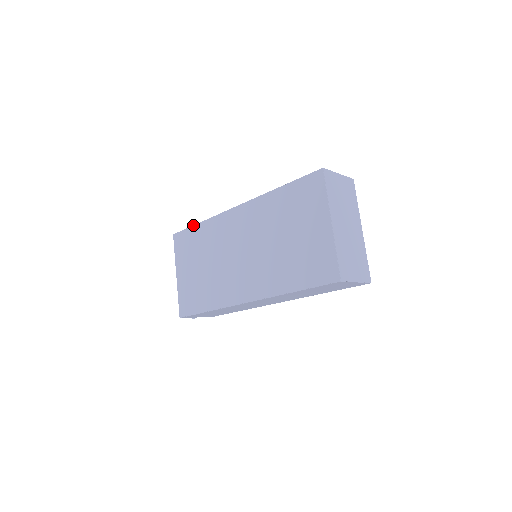
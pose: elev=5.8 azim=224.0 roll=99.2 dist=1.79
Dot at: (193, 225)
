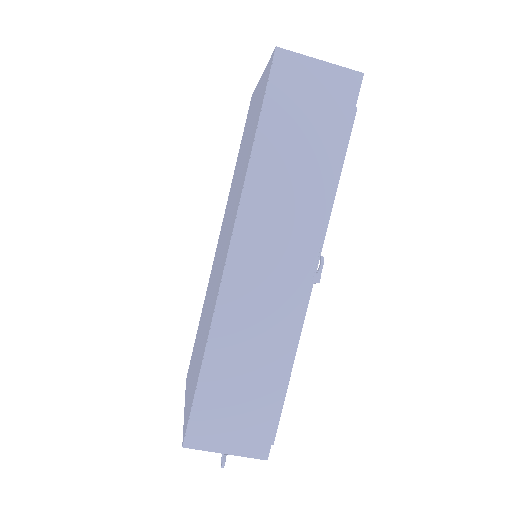
Dot at: (197, 330)
